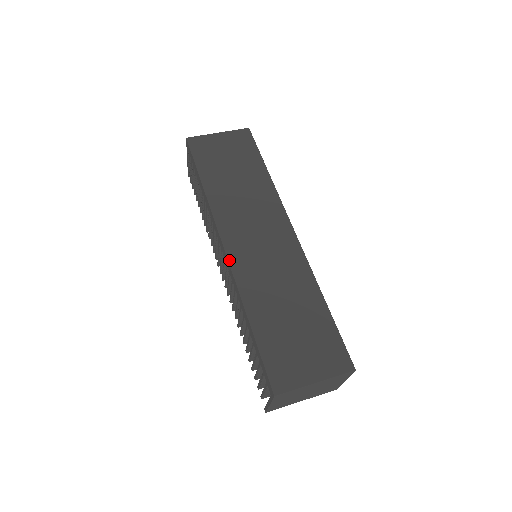
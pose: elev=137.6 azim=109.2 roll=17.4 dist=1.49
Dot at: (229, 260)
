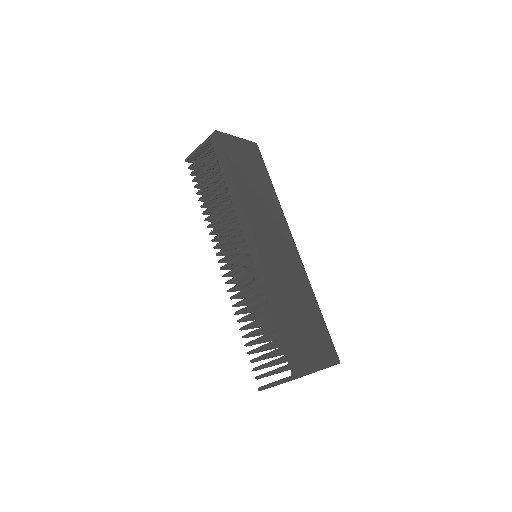
Dot at: (261, 256)
